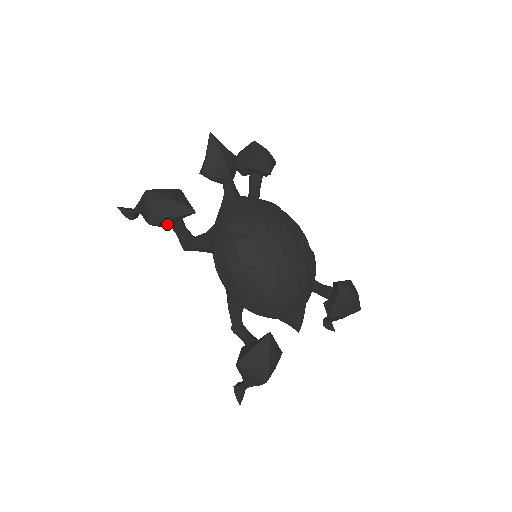
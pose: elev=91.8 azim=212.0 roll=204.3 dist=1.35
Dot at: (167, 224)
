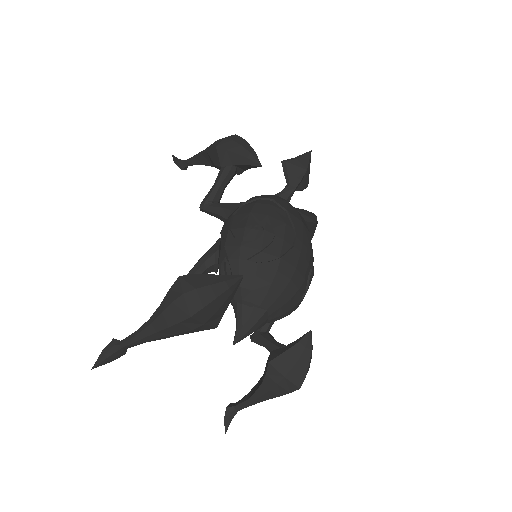
Dot at: (227, 160)
